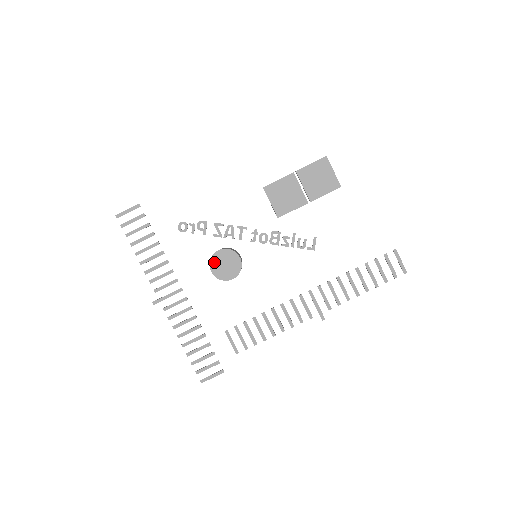
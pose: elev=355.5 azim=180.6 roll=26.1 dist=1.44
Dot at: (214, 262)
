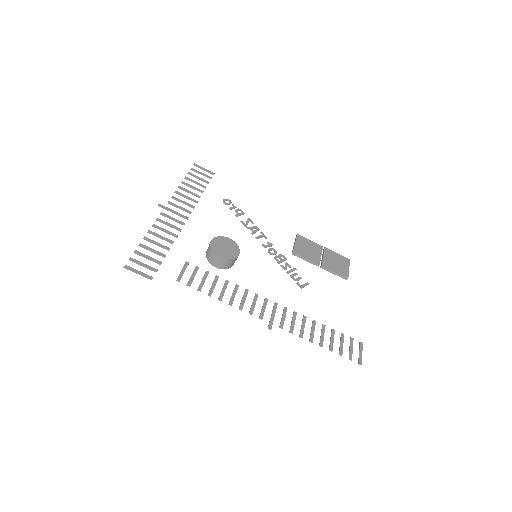
Dot at: (219, 239)
